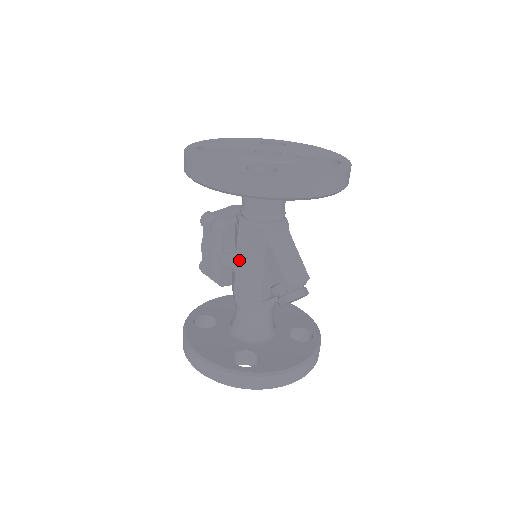
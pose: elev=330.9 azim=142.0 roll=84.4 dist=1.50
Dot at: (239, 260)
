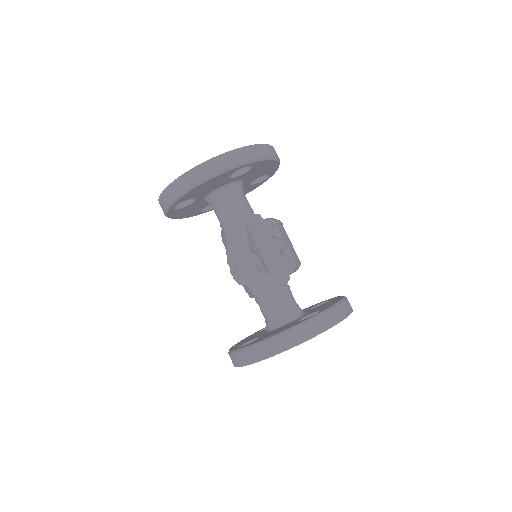
Dot at: occluded
